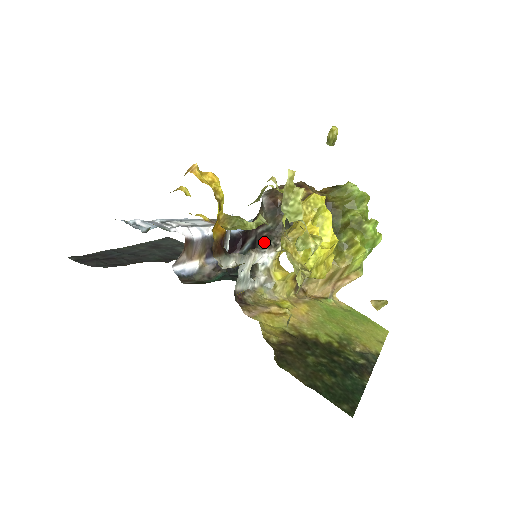
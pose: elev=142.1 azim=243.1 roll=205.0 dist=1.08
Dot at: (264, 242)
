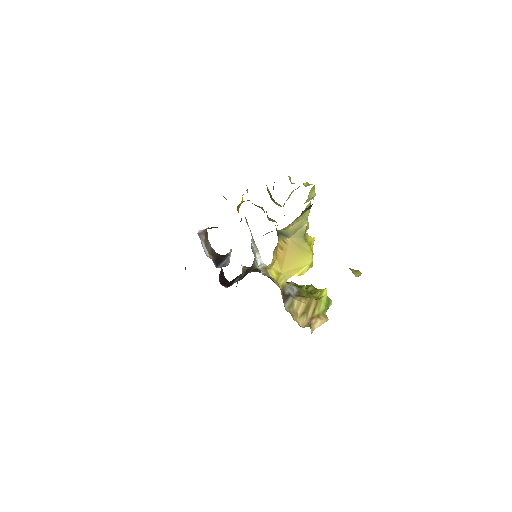
Dot at: occluded
